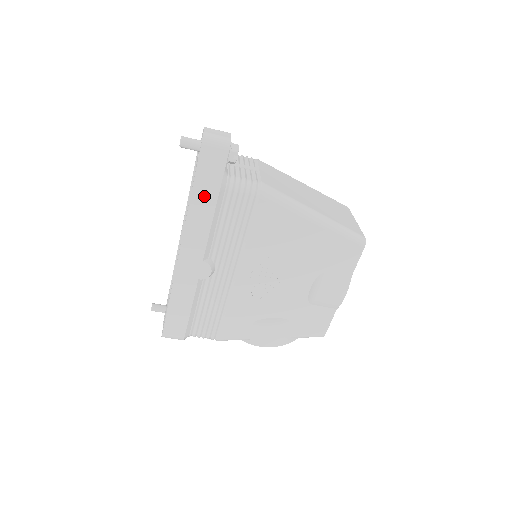
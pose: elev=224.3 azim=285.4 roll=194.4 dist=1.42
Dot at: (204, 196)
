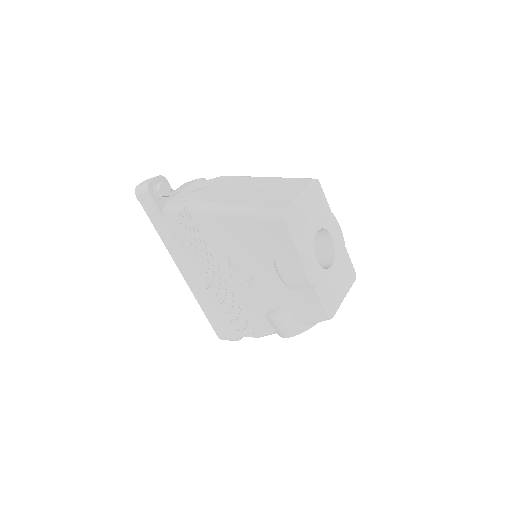
Dot at: (162, 228)
